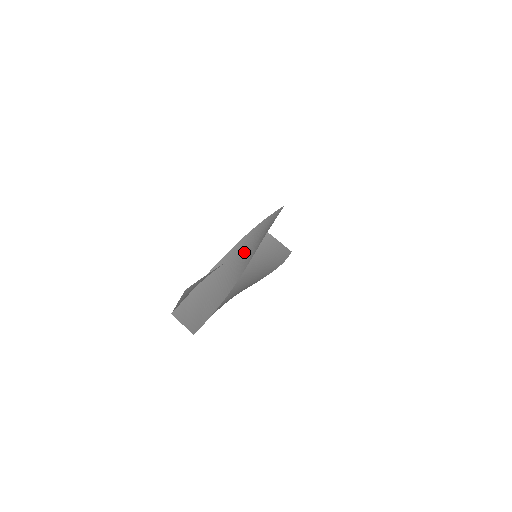
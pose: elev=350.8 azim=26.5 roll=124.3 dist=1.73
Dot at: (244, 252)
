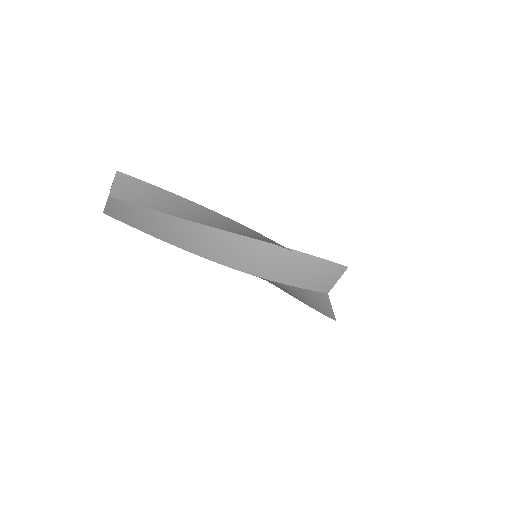
Dot at: occluded
